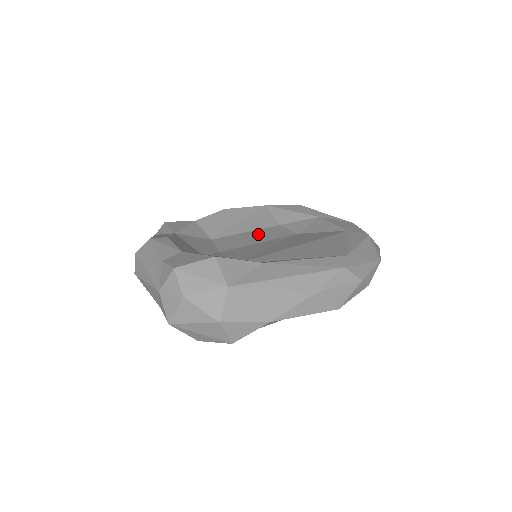
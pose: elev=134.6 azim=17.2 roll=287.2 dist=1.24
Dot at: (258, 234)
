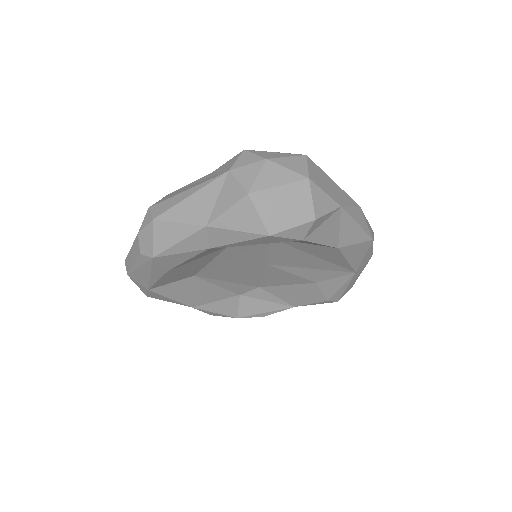
Dot at: occluded
